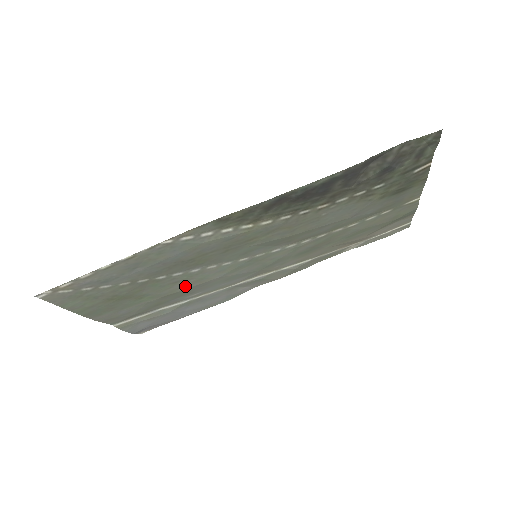
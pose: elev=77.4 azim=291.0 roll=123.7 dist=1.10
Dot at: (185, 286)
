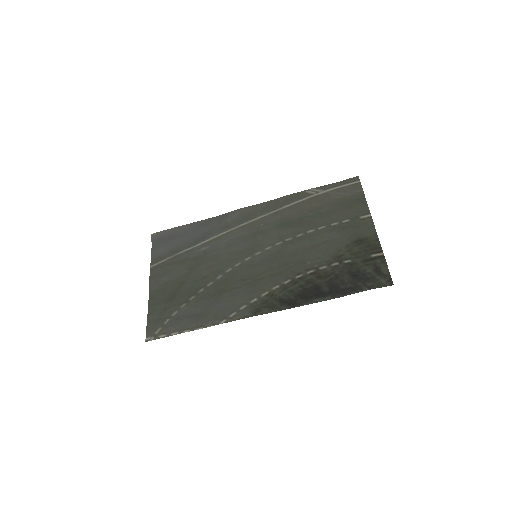
Dot at: (206, 267)
